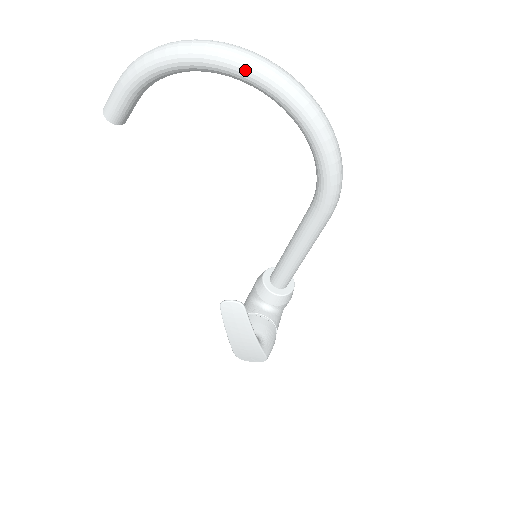
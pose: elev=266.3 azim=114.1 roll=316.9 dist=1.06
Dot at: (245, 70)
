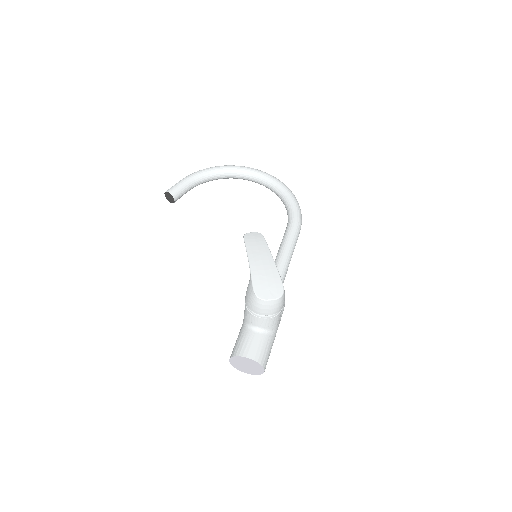
Dot at: (250, 168)
